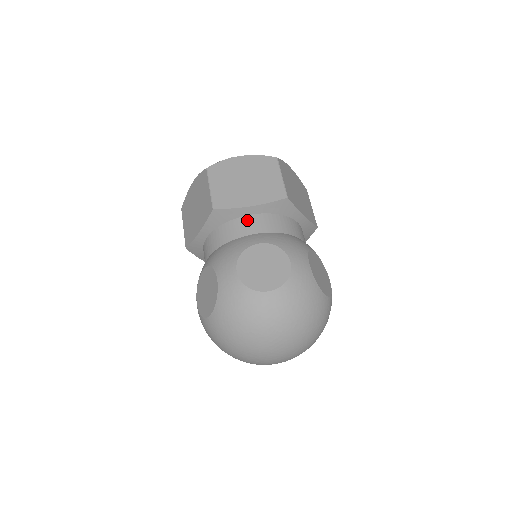
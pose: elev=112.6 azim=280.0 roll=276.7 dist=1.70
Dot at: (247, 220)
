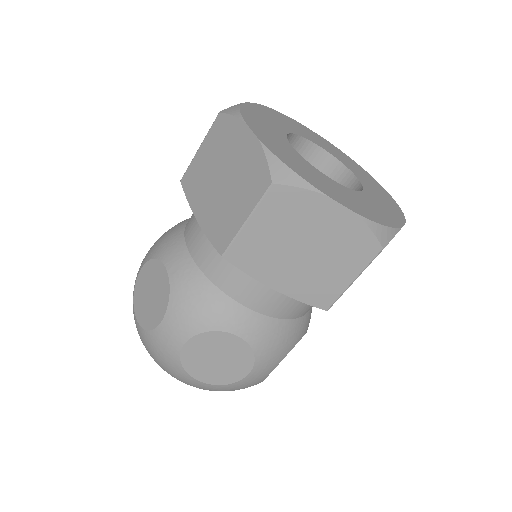
Dot at: (257, 286)
